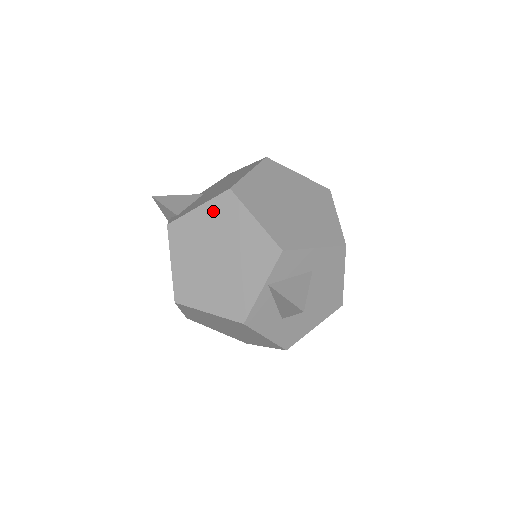
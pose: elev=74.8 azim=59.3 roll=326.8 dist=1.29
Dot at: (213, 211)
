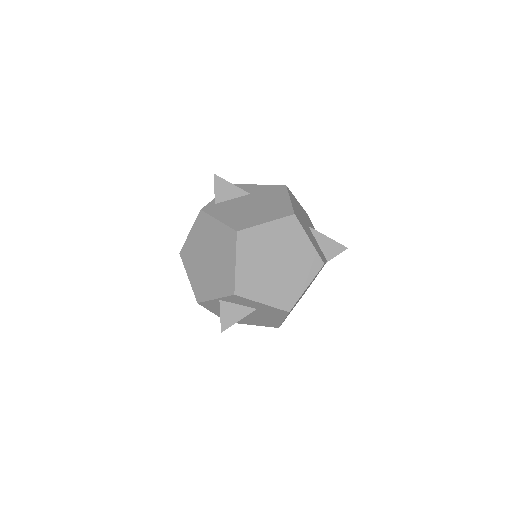
Dot at: (222, 232)
